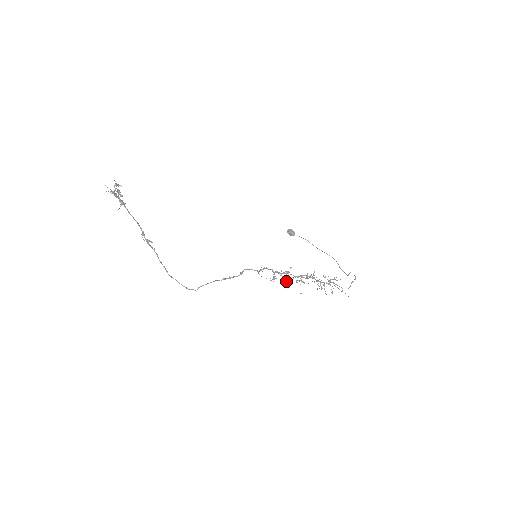
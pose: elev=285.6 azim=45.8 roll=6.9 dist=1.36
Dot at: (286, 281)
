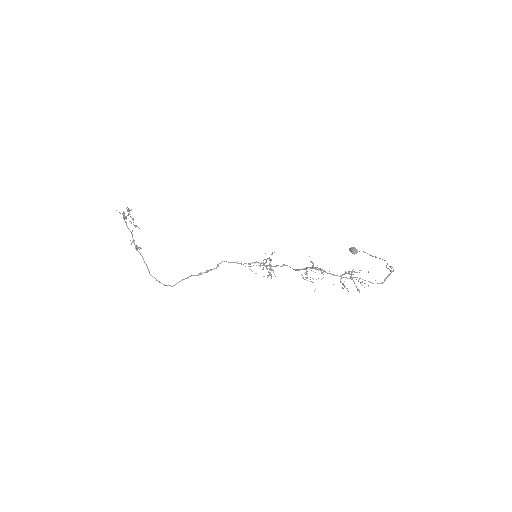
Dot at: (270, 270)
